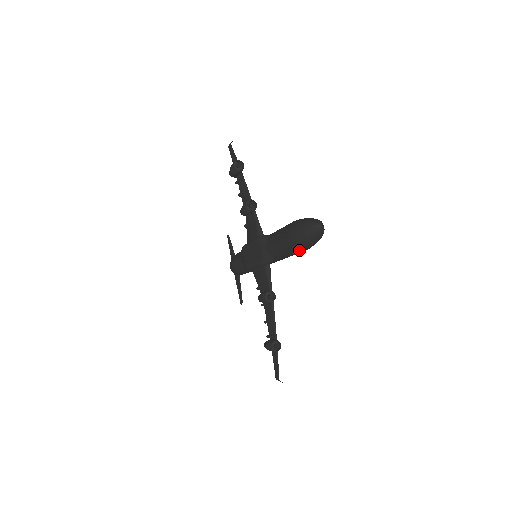
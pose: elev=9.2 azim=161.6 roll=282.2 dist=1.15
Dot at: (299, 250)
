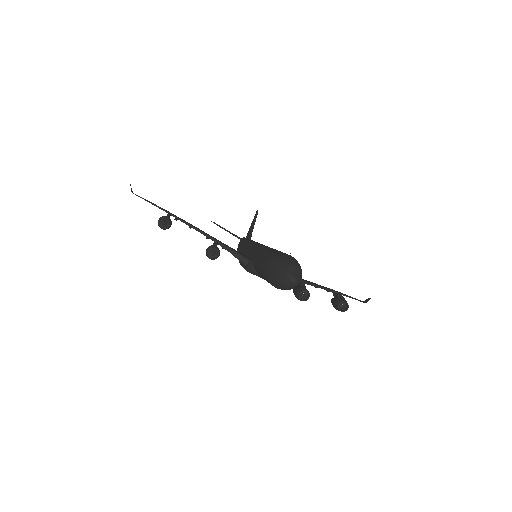
Dot at: occluded
